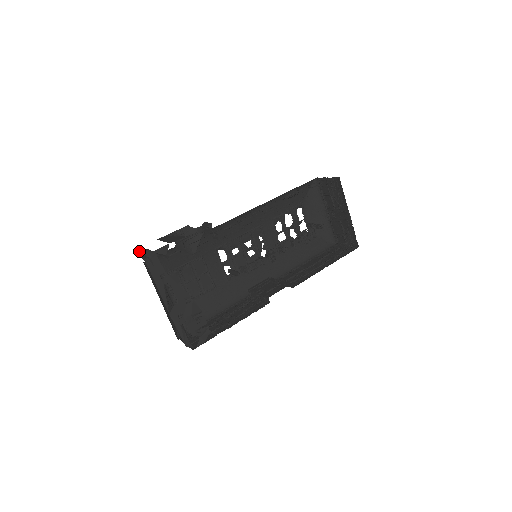
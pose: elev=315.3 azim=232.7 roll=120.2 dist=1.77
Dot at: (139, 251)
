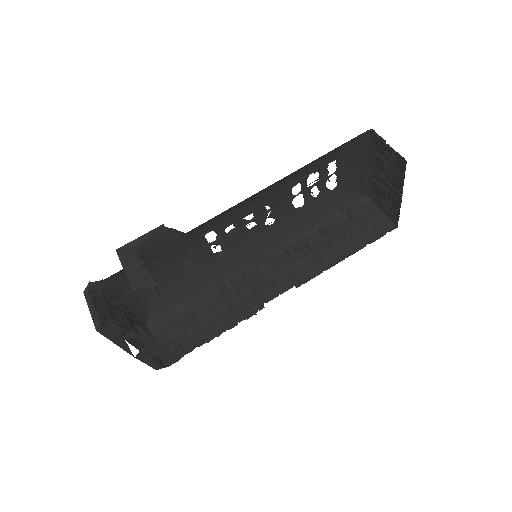
Dot at: (89, 282)
